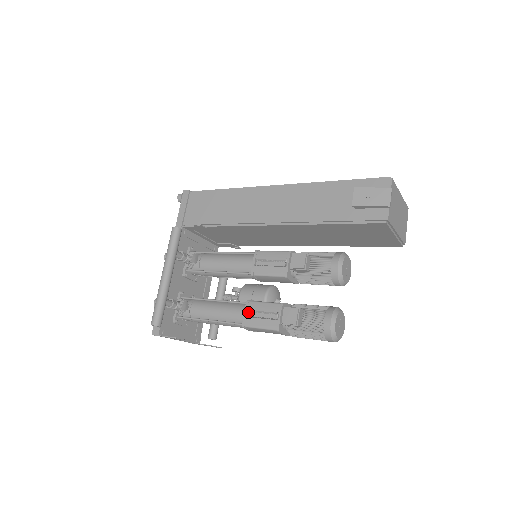
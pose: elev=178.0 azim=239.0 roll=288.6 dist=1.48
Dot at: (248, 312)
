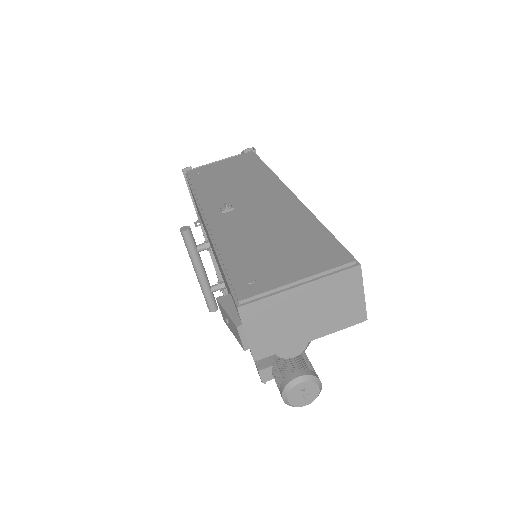
Dot at: occluded
